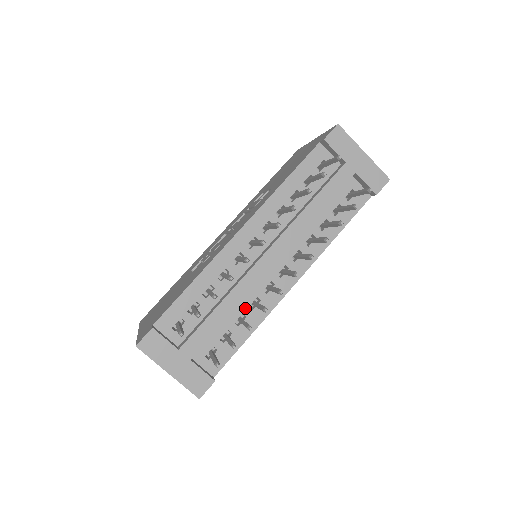
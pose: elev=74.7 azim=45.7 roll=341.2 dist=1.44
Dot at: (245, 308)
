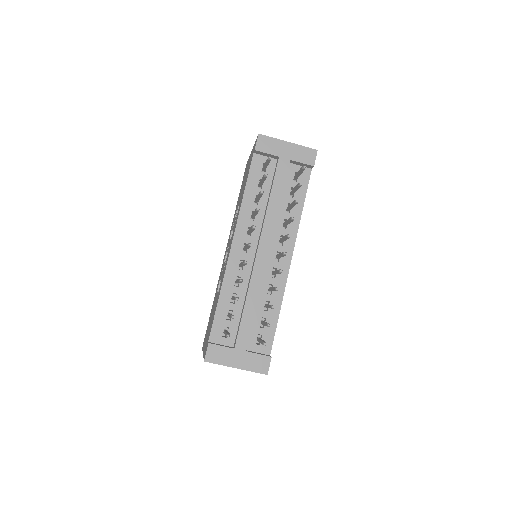
Dot at: (265, 296)
